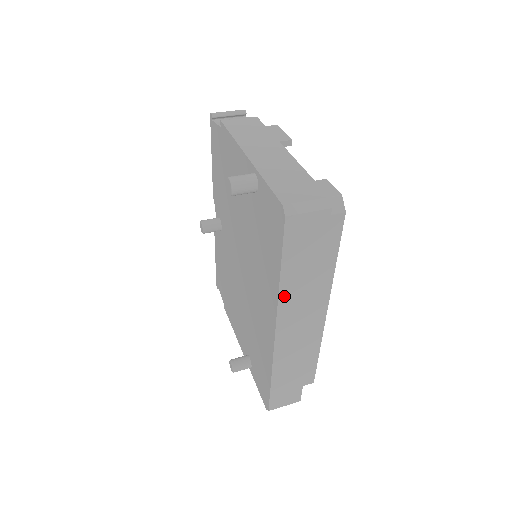
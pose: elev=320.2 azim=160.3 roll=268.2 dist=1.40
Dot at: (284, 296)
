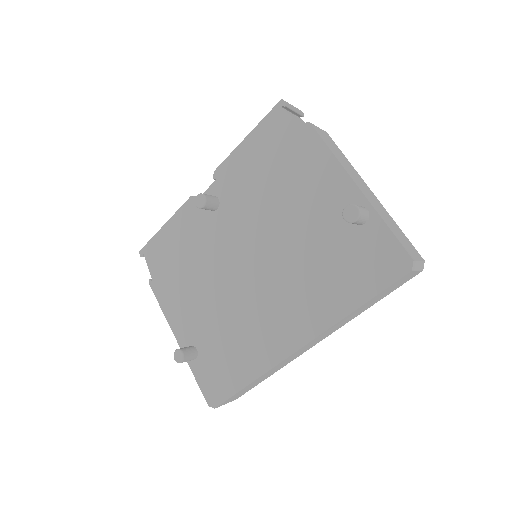
Dot at: (338, 323)
